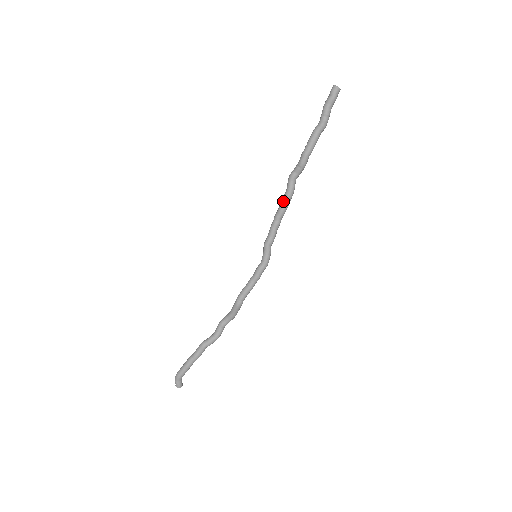
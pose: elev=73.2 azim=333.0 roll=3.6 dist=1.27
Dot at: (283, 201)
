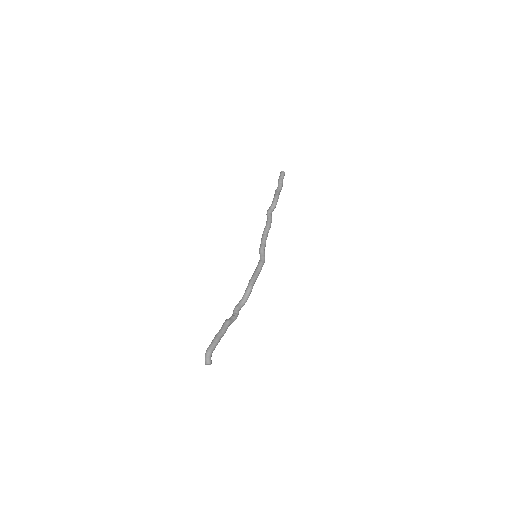
Dot at: (268, 223)
